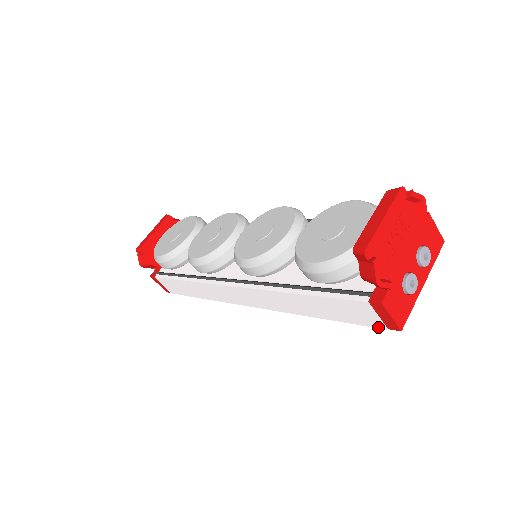
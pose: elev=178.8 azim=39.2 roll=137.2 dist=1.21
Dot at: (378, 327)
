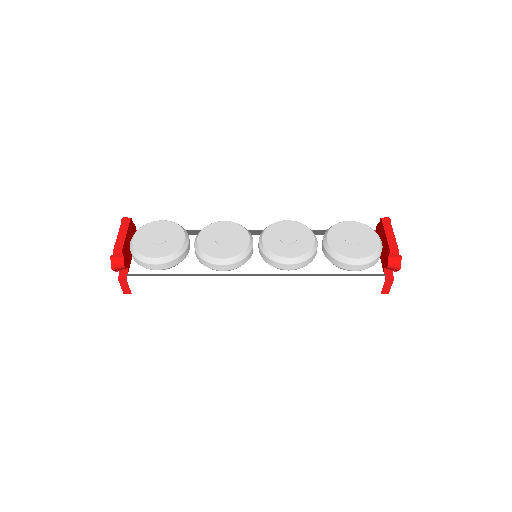
Dot at: (374, 294)
